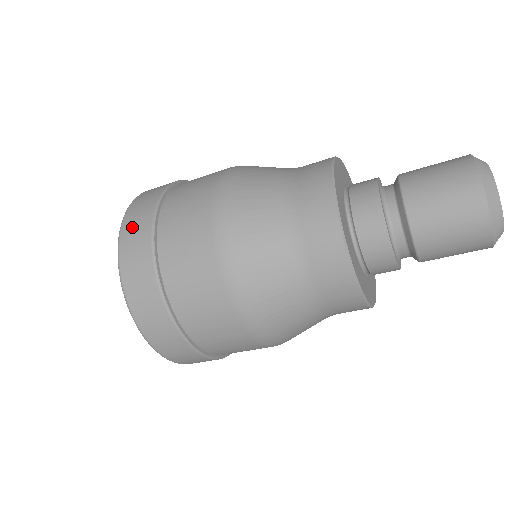
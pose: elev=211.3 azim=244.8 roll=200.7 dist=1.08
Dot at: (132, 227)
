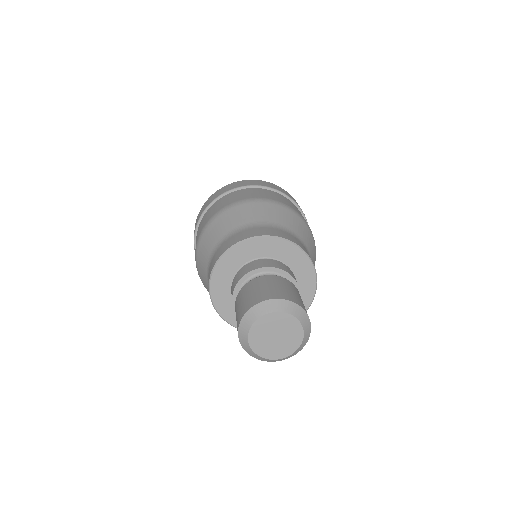
Dot at: occluded
